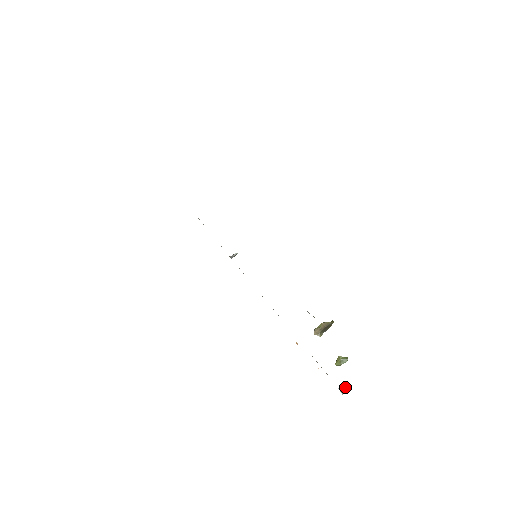
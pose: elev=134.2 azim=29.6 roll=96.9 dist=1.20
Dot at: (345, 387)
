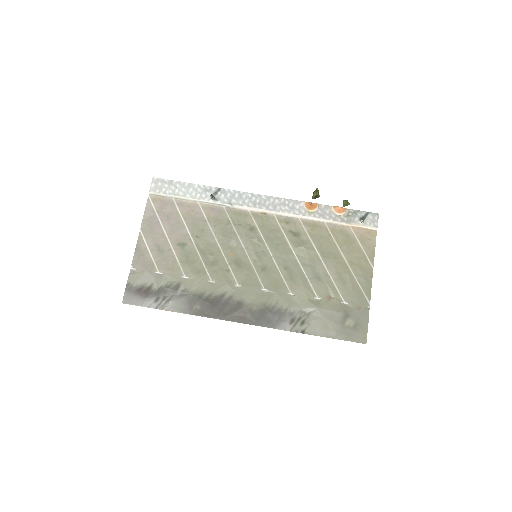
Dot at: (362, 220)
